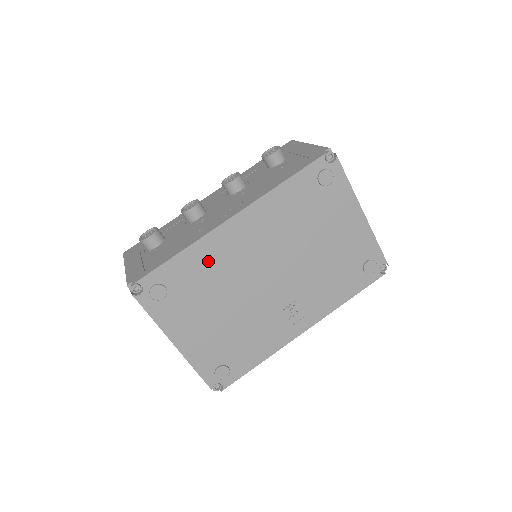
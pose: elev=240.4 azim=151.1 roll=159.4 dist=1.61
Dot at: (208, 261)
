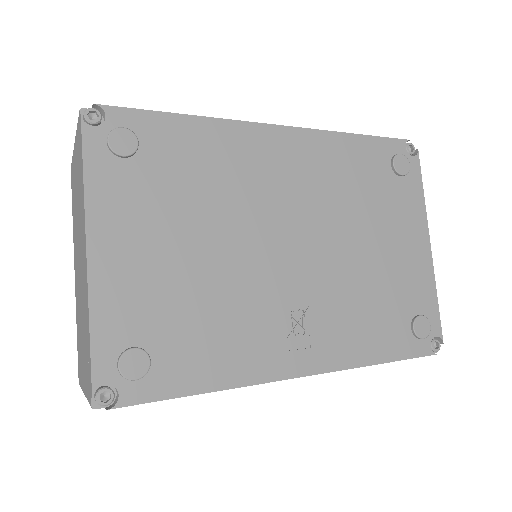
Dot at: (219, 156)
